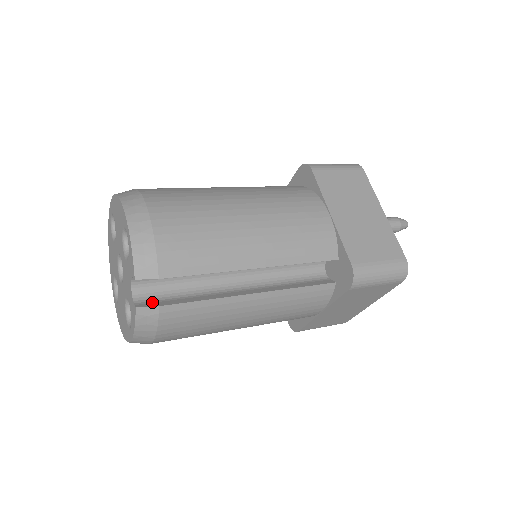
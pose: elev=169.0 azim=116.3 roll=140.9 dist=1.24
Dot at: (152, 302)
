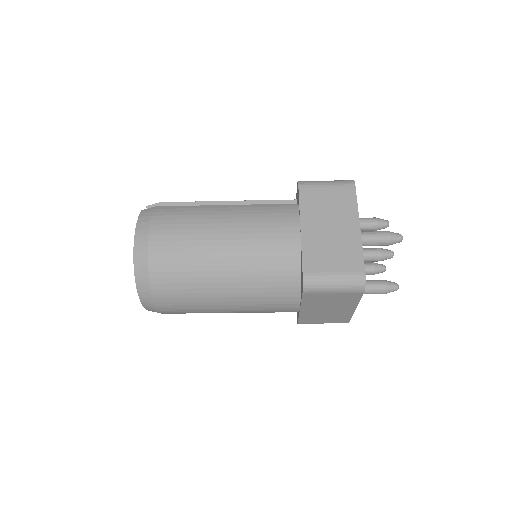
Dot at: occluded
